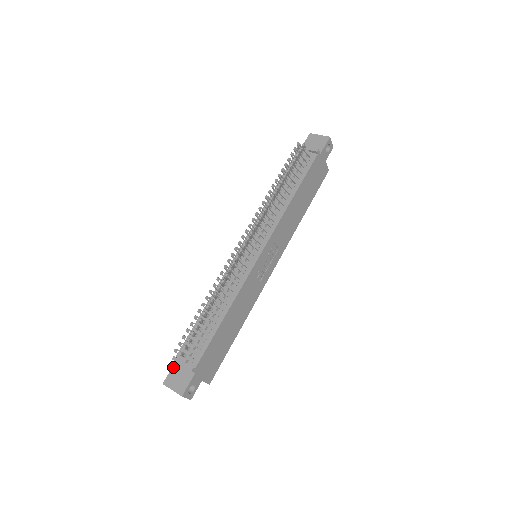
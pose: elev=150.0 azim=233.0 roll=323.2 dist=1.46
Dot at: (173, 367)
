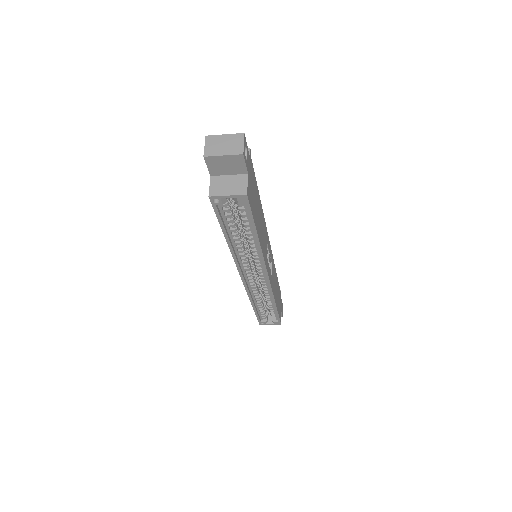
Dot at: occluded
